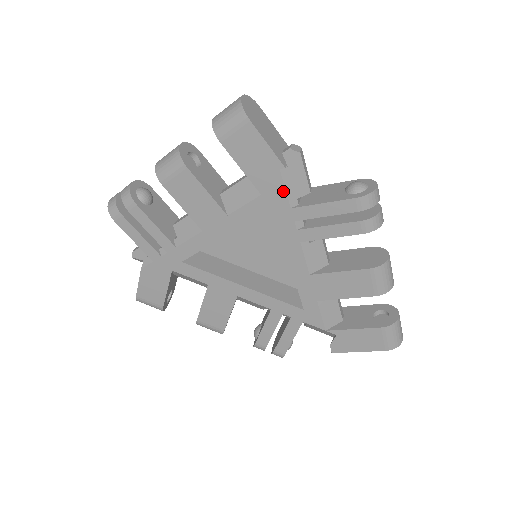
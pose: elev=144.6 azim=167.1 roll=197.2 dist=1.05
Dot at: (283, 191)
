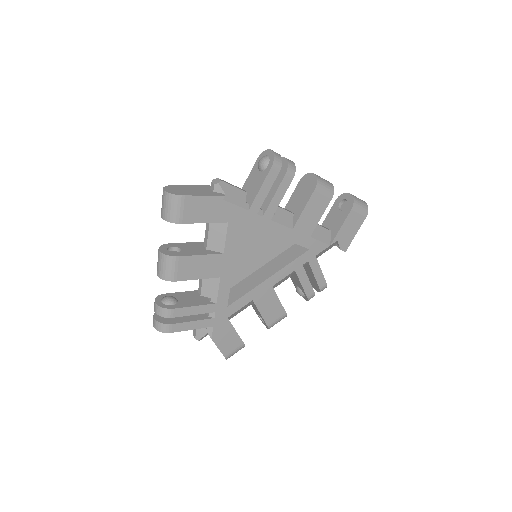
Dot at: (236, 207)
